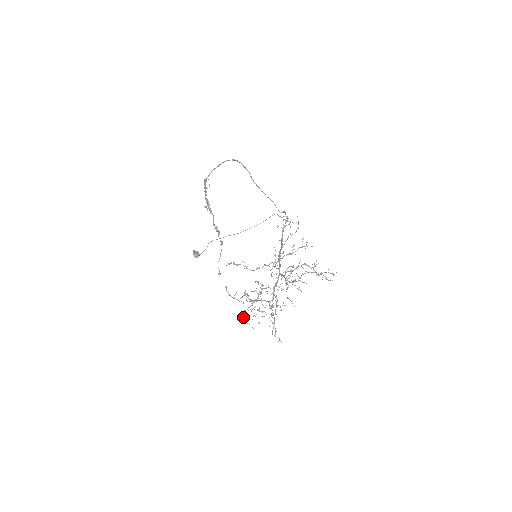
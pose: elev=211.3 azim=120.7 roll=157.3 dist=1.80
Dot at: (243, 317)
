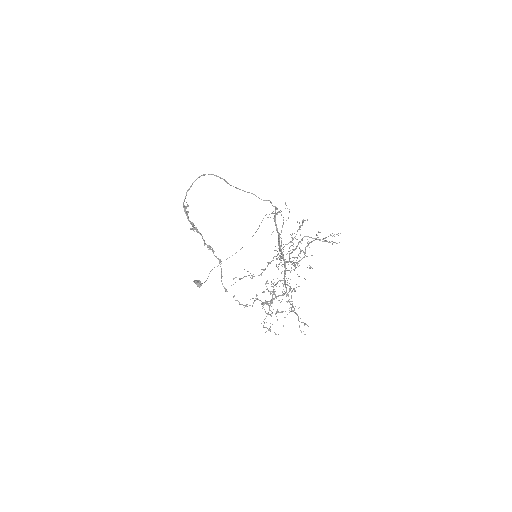
Dot at: (265, 327)
